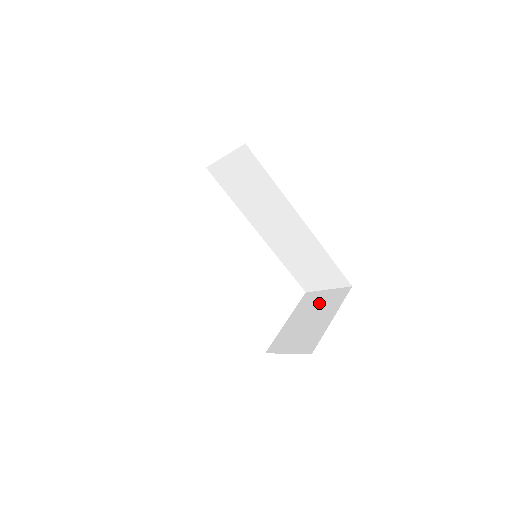
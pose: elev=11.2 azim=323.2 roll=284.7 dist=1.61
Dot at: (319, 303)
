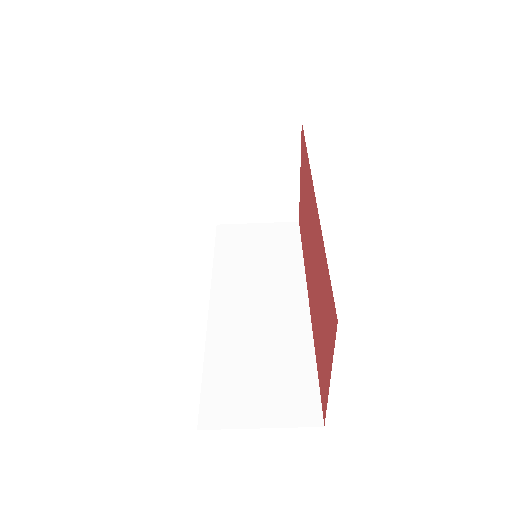
Dot at: occluded
